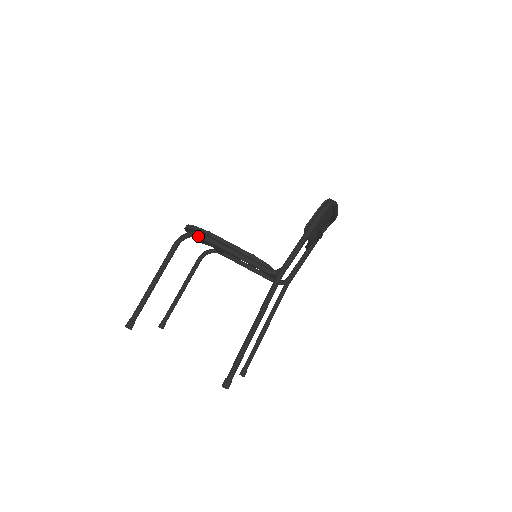
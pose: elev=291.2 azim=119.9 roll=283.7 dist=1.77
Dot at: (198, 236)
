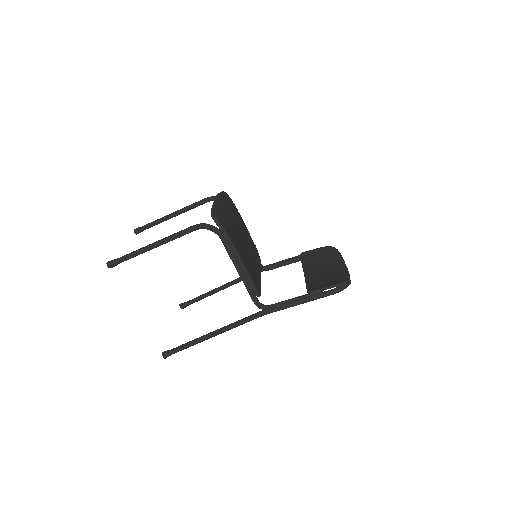
Dot at: (219, 236)
